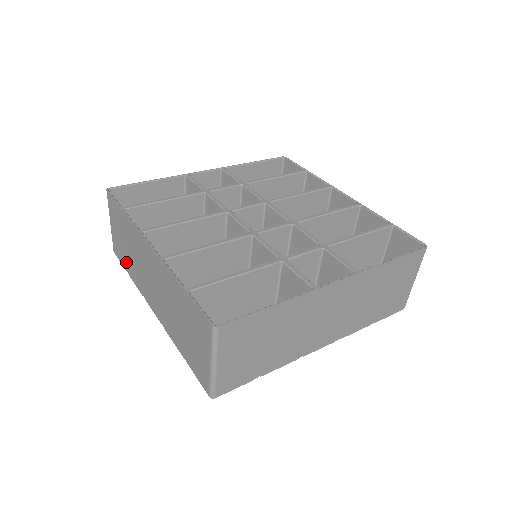
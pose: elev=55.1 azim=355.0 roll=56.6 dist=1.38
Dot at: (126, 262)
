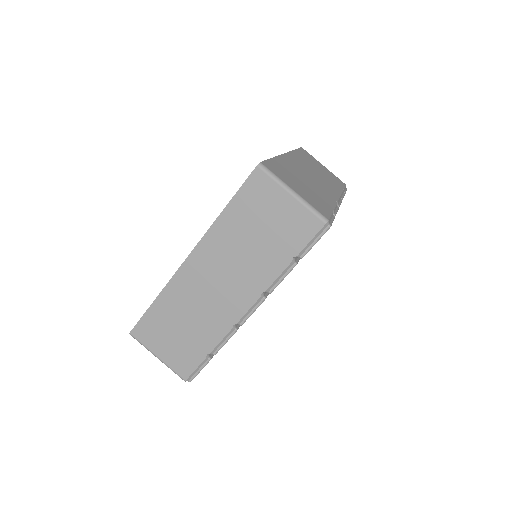
Dot at: (198, 346)
